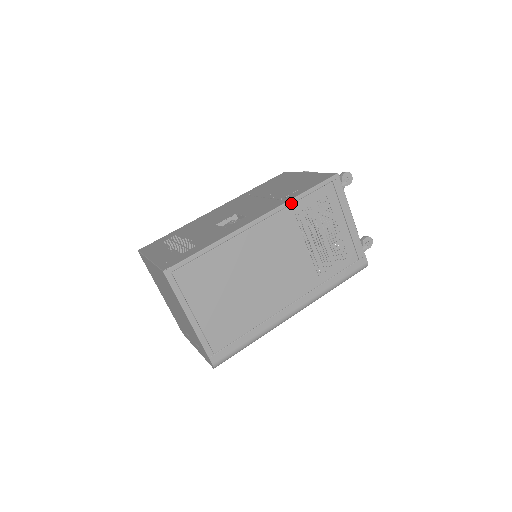
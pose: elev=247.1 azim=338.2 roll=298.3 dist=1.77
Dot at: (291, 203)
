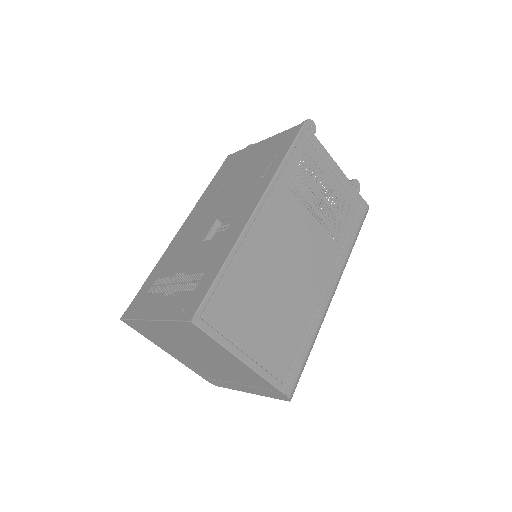
Dot at: (279, 175)
